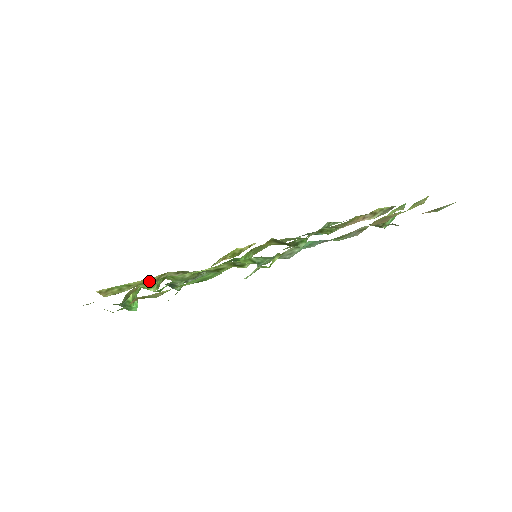
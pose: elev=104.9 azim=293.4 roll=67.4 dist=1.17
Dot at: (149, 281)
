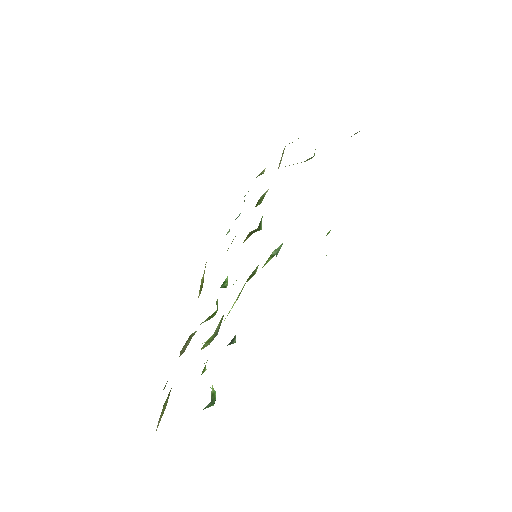
Dot at: occluded
